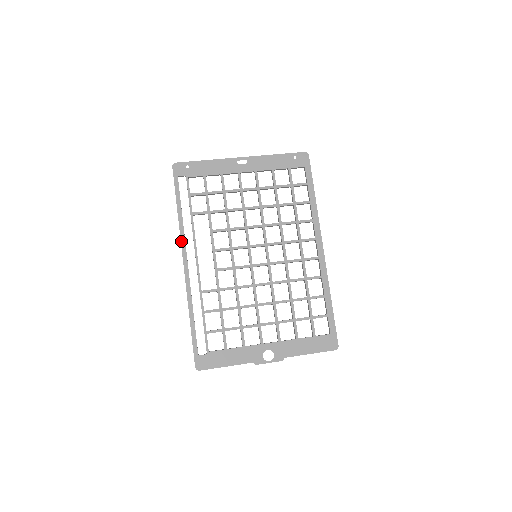
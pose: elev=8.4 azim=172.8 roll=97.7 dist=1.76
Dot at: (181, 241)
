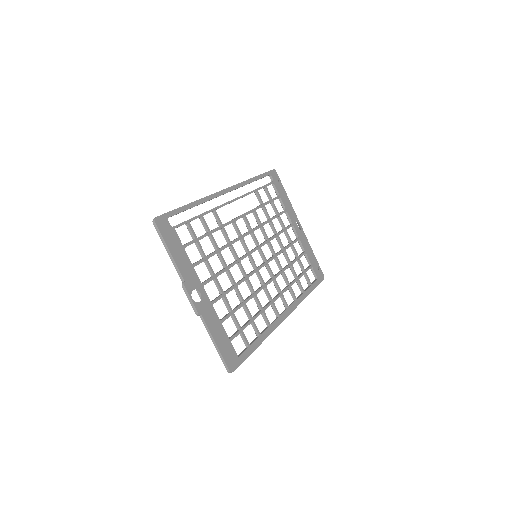
Dot at: (238, 184)
